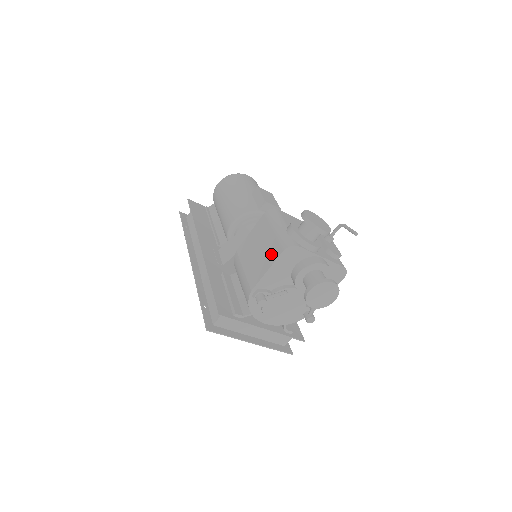
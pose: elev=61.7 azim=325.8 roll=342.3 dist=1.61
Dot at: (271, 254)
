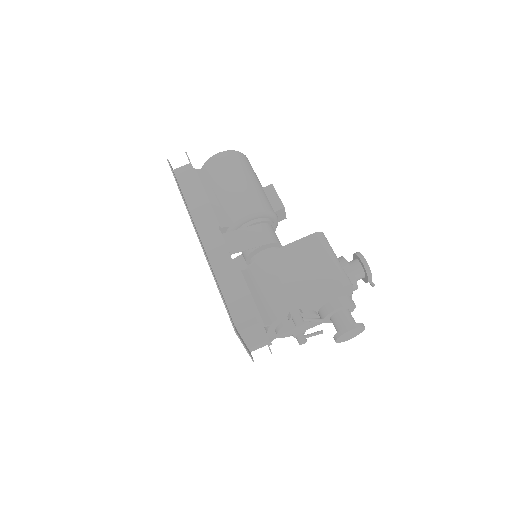
Dot at: (326, 282)
